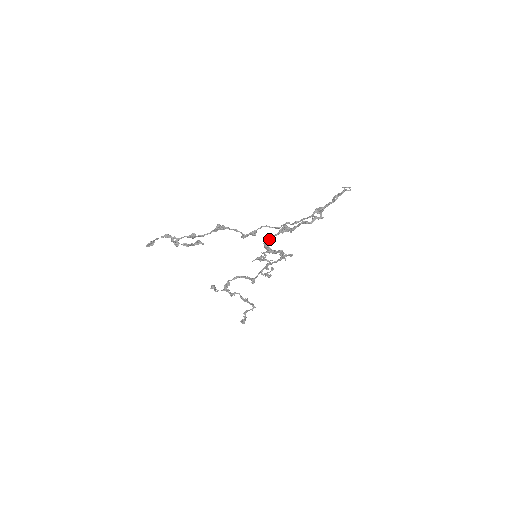
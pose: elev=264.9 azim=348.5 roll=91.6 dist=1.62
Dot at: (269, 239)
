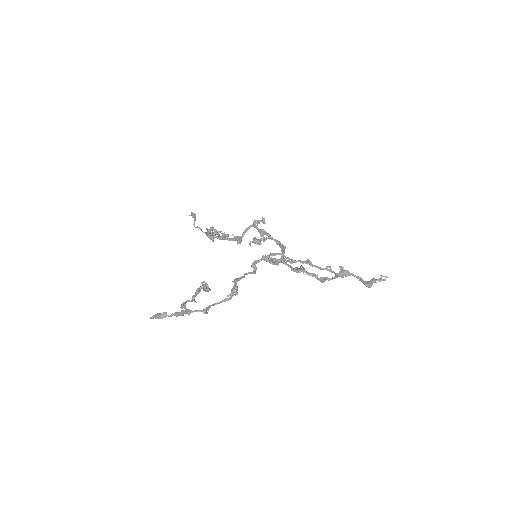
Dot at: (278, 260)
